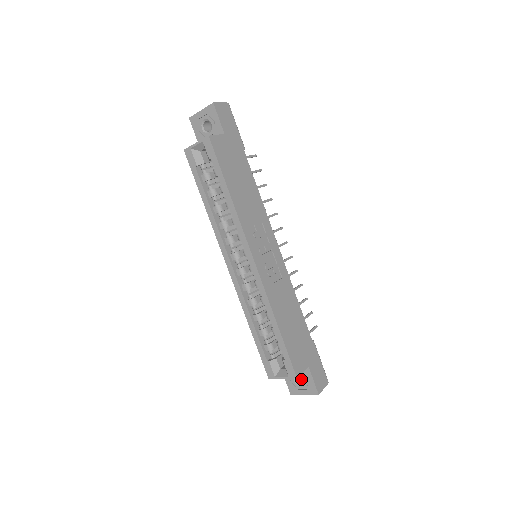
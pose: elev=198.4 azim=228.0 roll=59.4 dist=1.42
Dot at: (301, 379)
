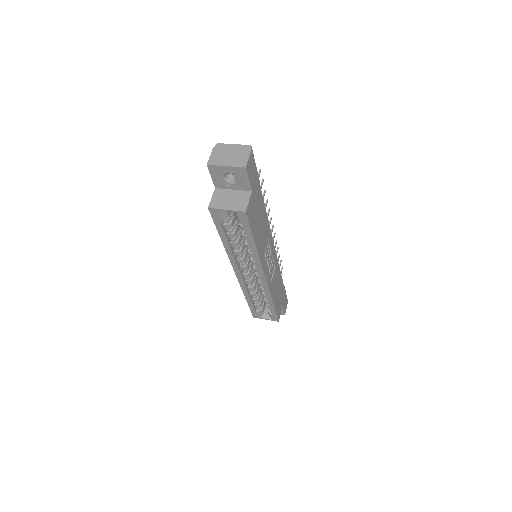
Dot at: occluded
